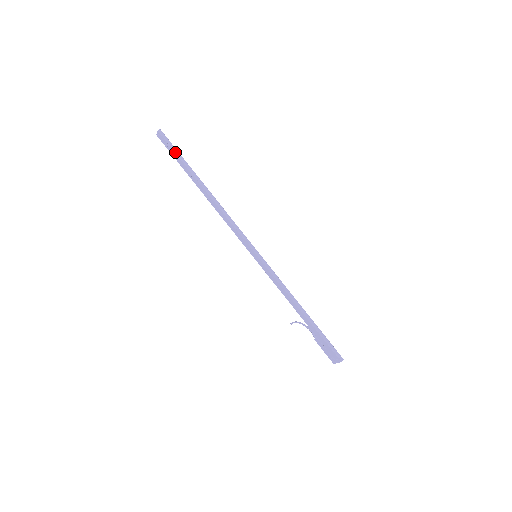
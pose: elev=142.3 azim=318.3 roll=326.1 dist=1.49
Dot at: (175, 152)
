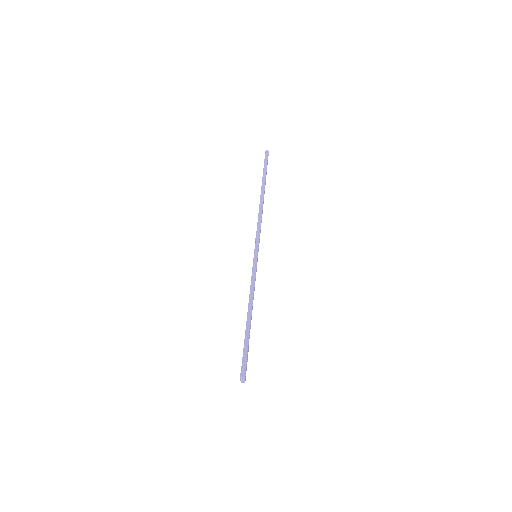
Dot at: (264, 166)
